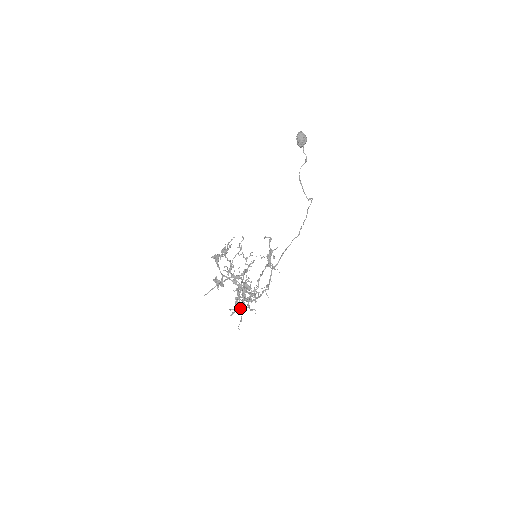
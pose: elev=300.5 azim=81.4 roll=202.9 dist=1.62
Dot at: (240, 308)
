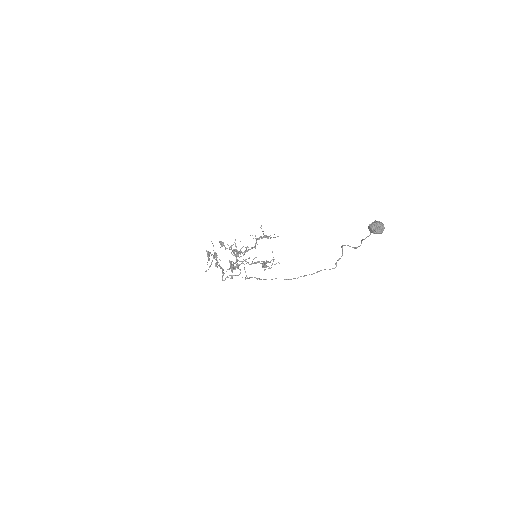
Dot at: (231, 263)
